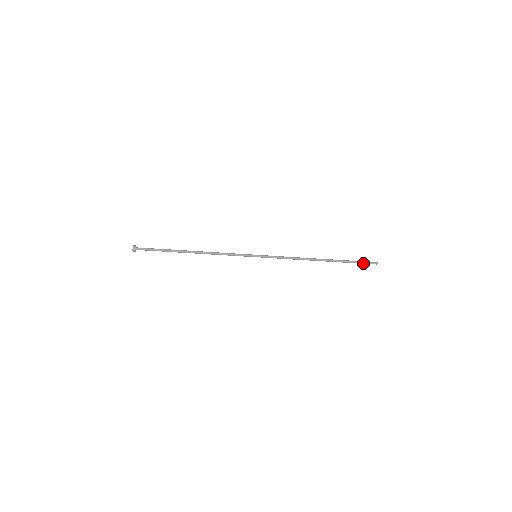
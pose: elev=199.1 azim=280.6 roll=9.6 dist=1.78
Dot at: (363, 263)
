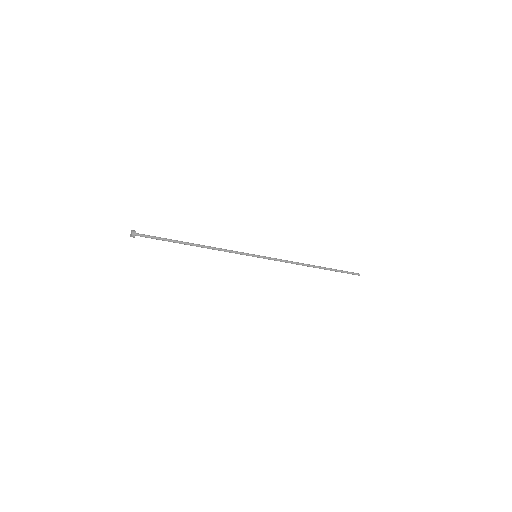
Dot at: (348, 273)
